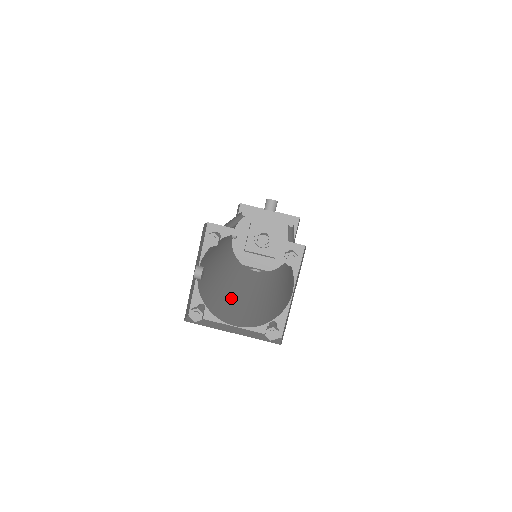
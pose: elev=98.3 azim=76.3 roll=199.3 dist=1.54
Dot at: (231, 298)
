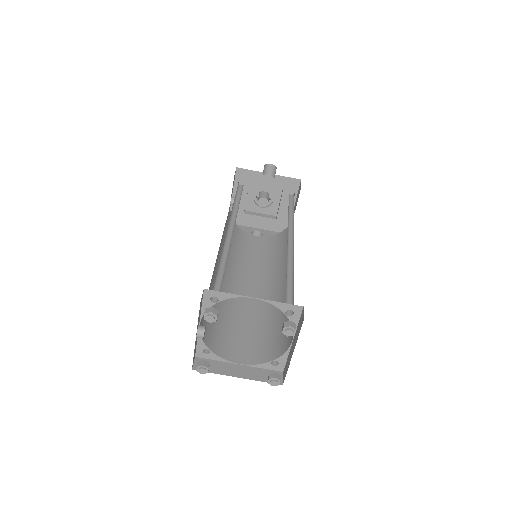
Dot at: (234, 310)
